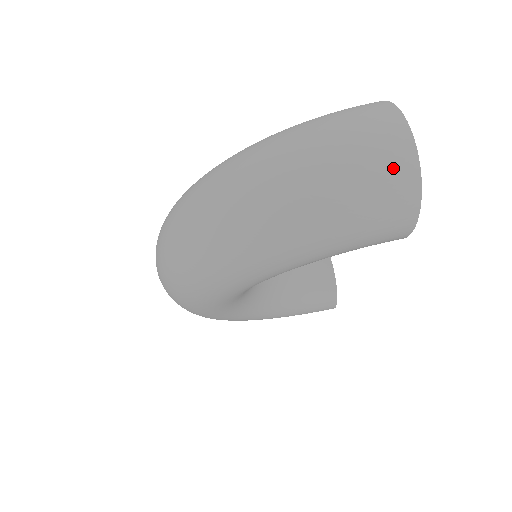
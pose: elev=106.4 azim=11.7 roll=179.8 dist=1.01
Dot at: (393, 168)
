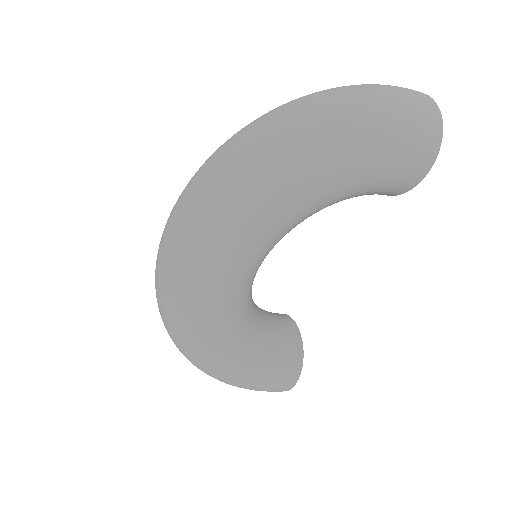
Dot at: (424, 102)
